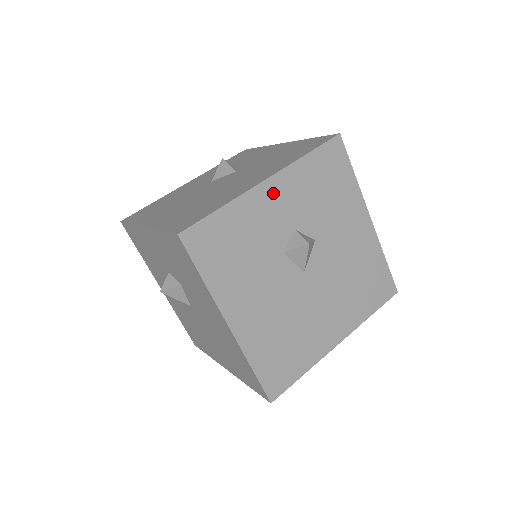
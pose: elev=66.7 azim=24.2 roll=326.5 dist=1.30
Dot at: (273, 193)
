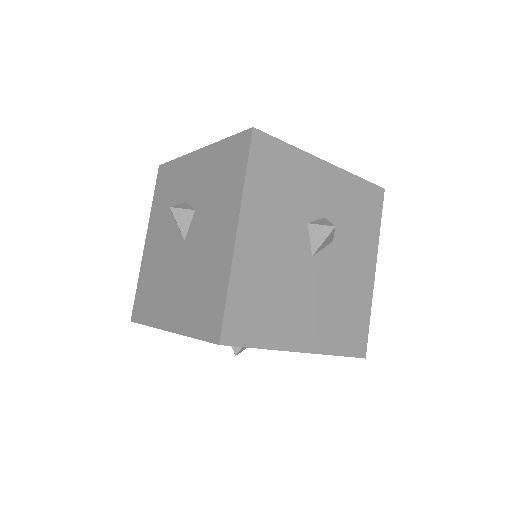
Dot at: (326, 176)
